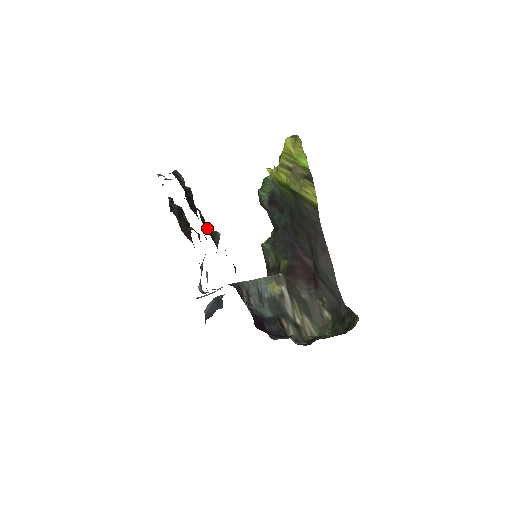
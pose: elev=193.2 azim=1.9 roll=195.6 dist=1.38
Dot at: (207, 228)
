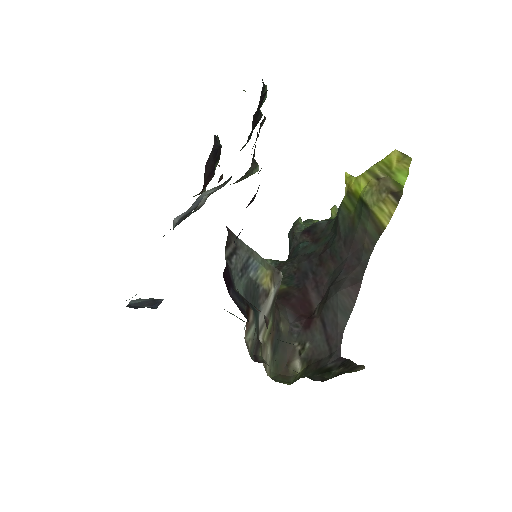
Dot at: occluded
